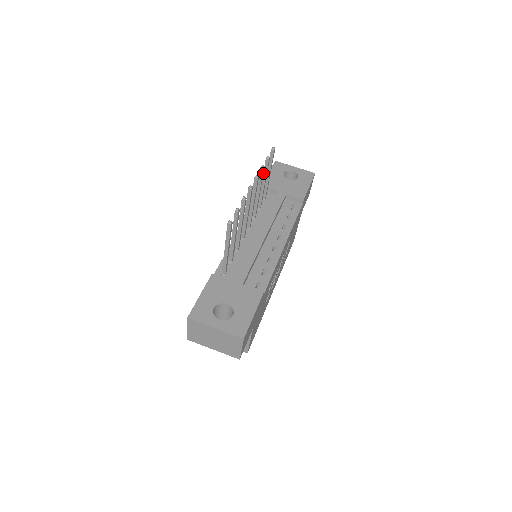
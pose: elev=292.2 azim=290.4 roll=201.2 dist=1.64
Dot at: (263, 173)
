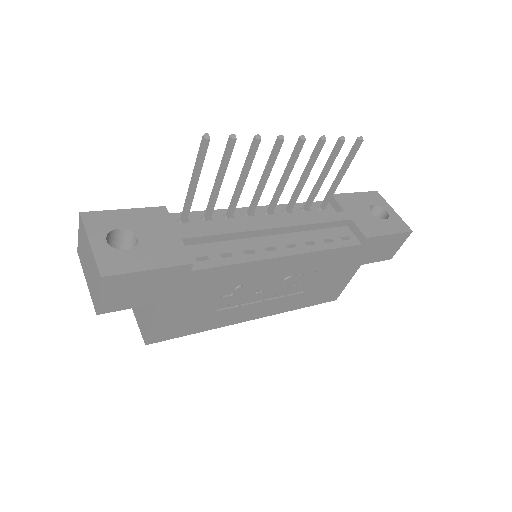
Dot at: (321, 149)
